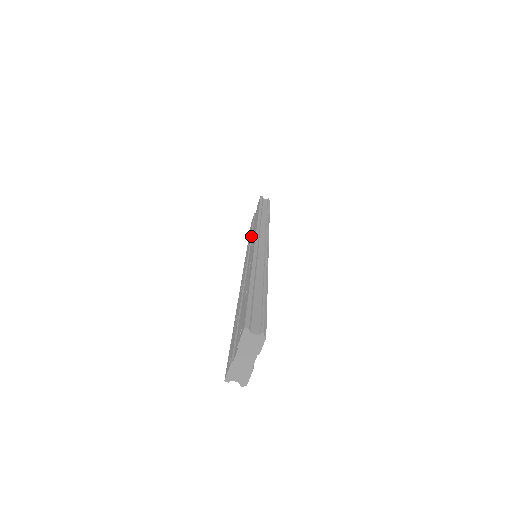
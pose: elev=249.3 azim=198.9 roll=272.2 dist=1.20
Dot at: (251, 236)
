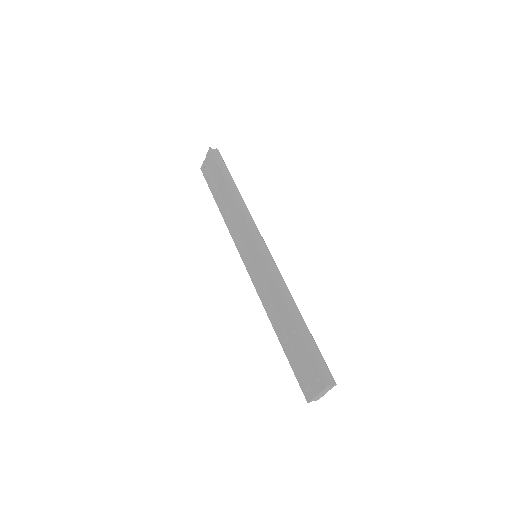
Dot at: (229, 216)
